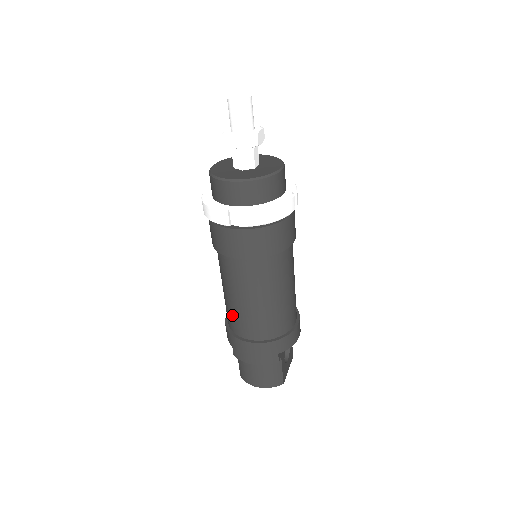
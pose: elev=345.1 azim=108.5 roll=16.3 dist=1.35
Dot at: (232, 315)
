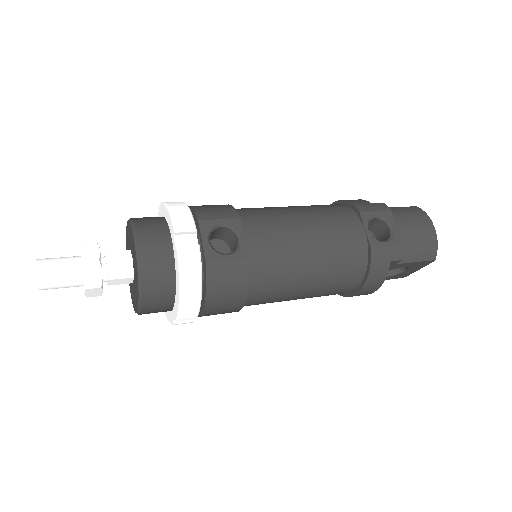
Dot at: occluded
